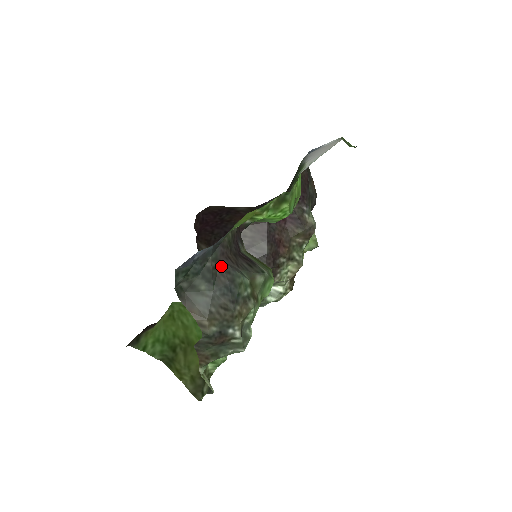
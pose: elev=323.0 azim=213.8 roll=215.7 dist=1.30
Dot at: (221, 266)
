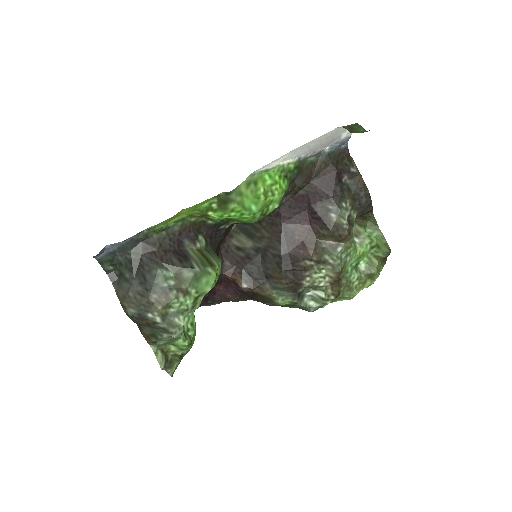
Dot at: (142, 259)
